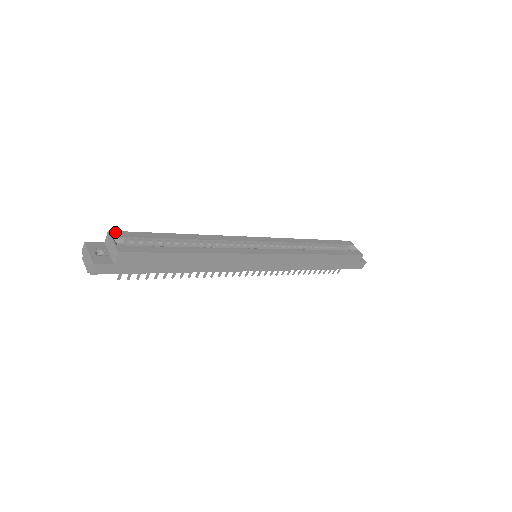
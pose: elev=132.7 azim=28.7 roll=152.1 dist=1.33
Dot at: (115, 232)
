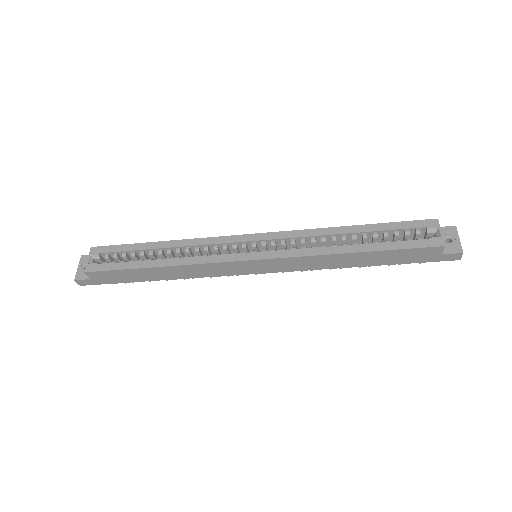
Dot at: (96, 248)
